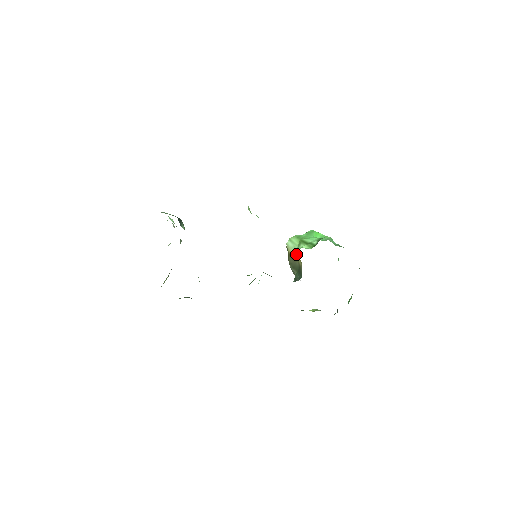
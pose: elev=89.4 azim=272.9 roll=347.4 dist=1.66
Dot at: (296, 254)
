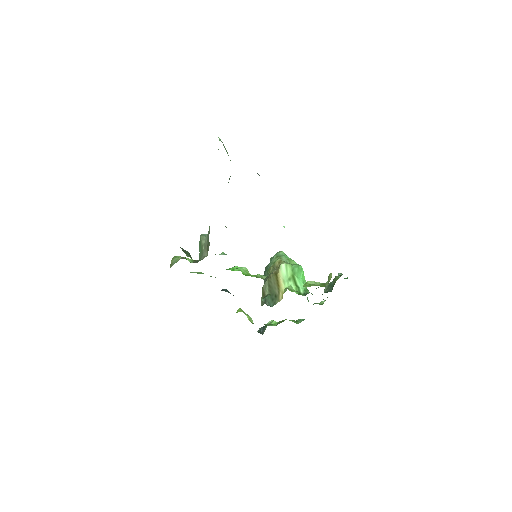
Dot at: (283, 286)
